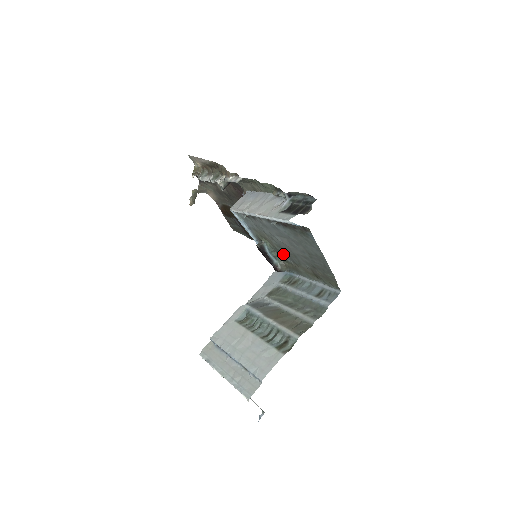
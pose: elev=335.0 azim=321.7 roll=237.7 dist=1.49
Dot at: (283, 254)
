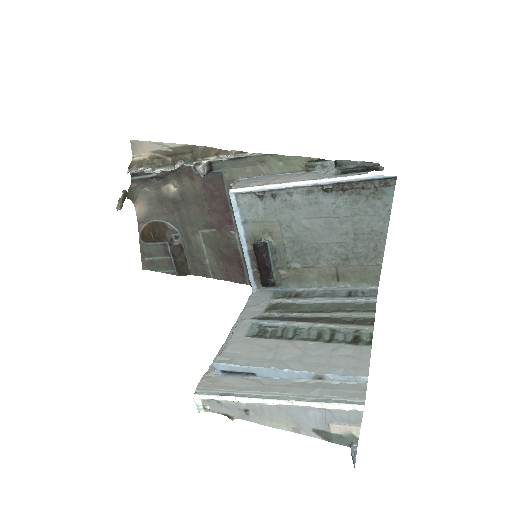
Dot at: (290, 255)
